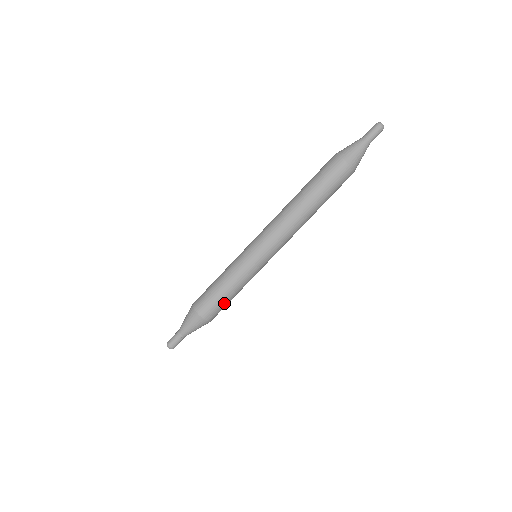
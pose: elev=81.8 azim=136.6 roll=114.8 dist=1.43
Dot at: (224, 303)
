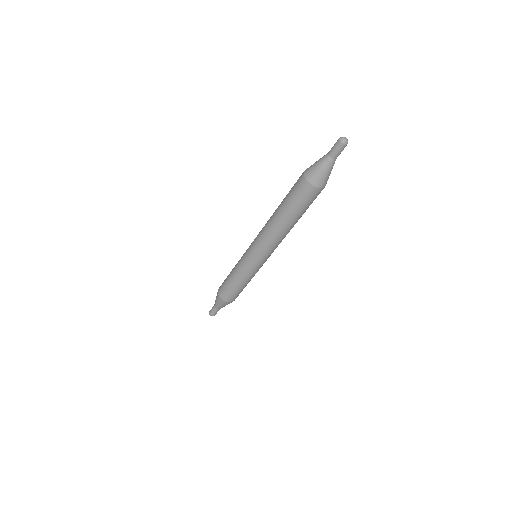
Dot at: (241, 291)
